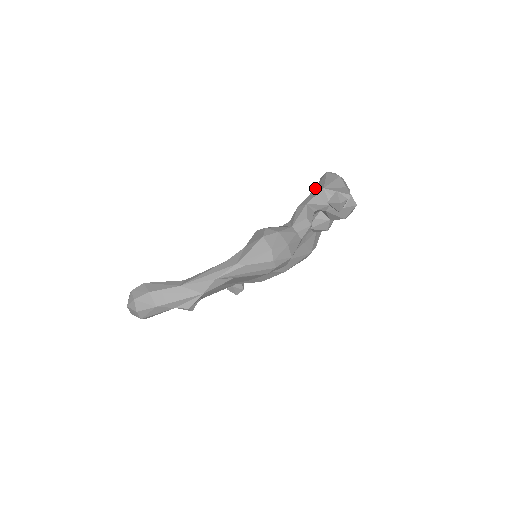
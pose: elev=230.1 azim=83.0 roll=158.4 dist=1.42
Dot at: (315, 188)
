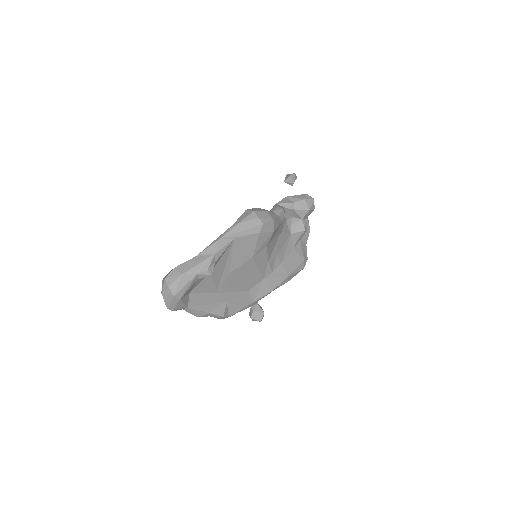
Dot at: occluded
